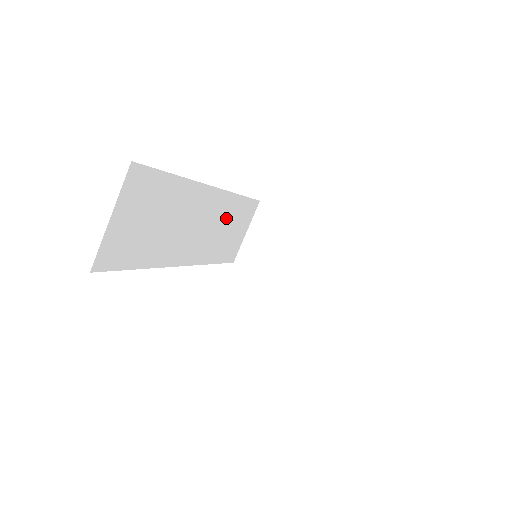
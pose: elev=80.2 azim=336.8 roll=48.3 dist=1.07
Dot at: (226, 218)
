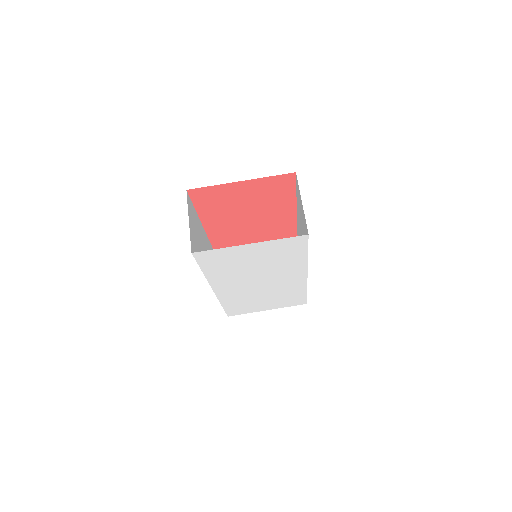
Dot at: occluded
